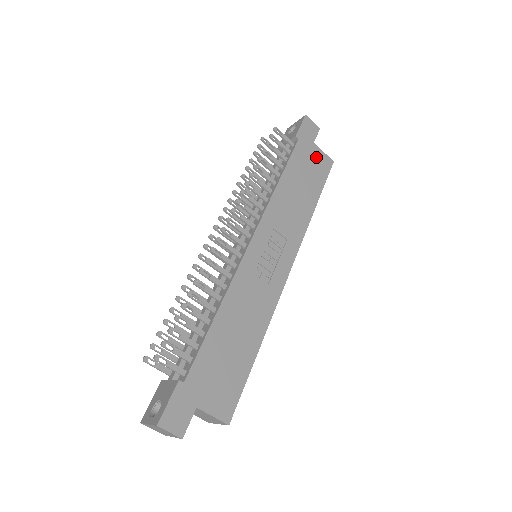
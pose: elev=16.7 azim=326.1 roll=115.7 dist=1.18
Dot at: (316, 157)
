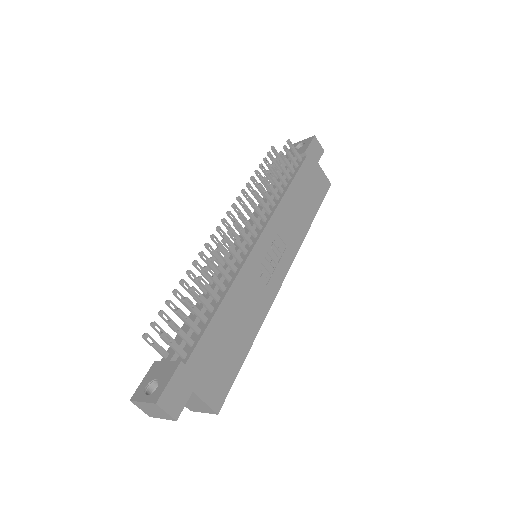
Dot at: (318, 176)
